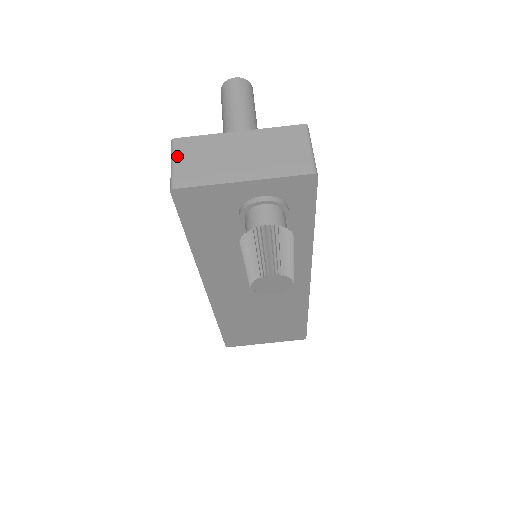
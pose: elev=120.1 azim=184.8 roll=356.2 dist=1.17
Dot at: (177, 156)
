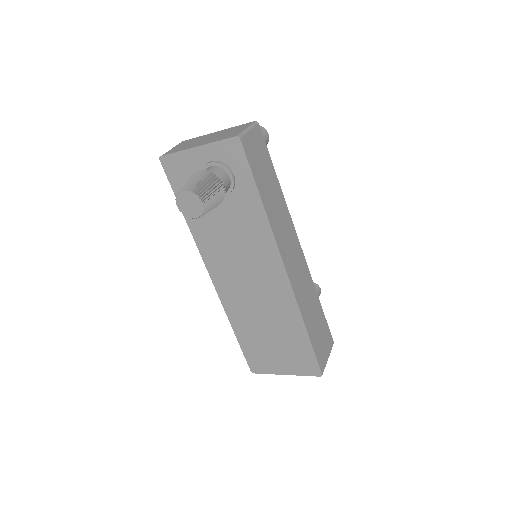
Dot at: (176, 146)
